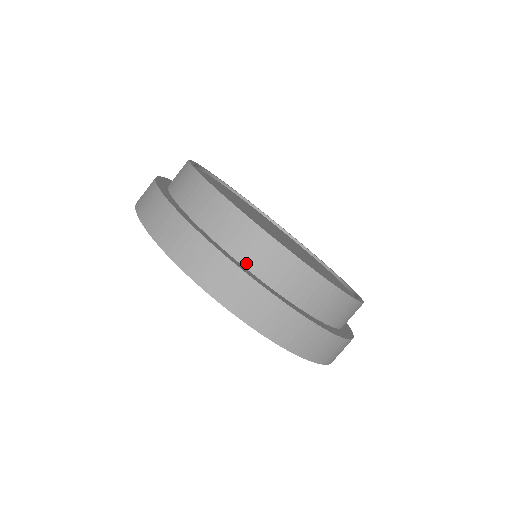
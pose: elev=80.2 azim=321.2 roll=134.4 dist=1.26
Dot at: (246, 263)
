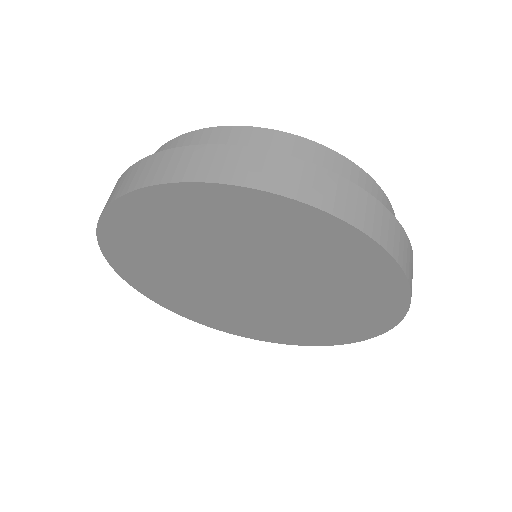
Dot at: occluded
